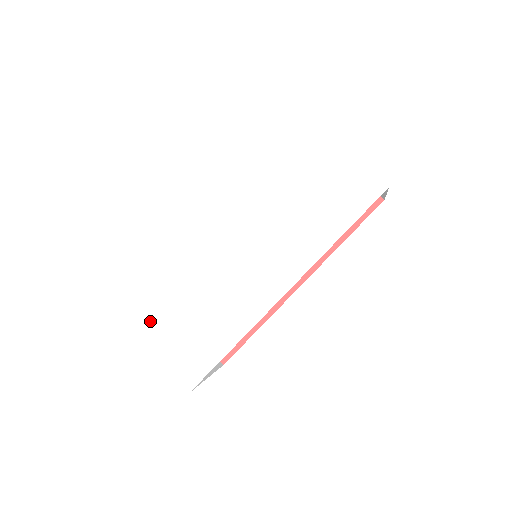
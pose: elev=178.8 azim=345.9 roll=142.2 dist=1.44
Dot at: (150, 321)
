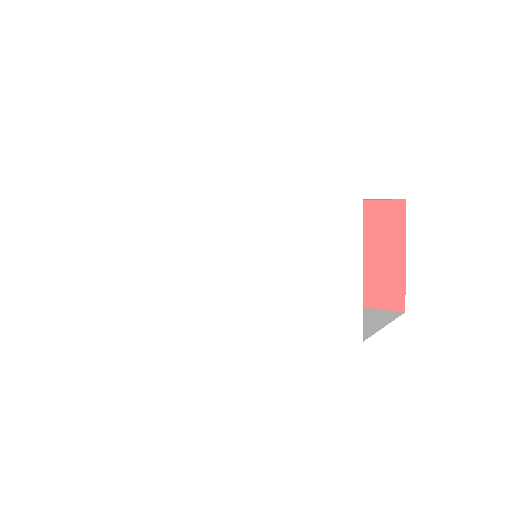
Dot at: (140, 233)
